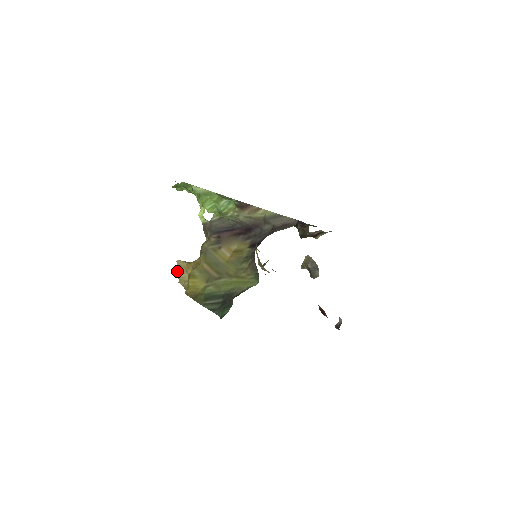
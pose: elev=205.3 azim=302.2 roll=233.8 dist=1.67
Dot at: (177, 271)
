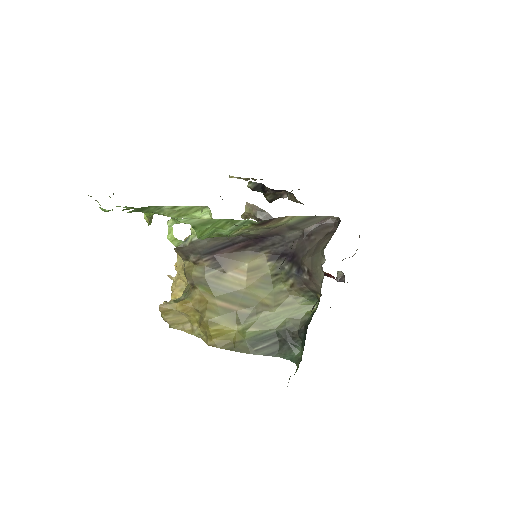
Dot at: (163, 317)
